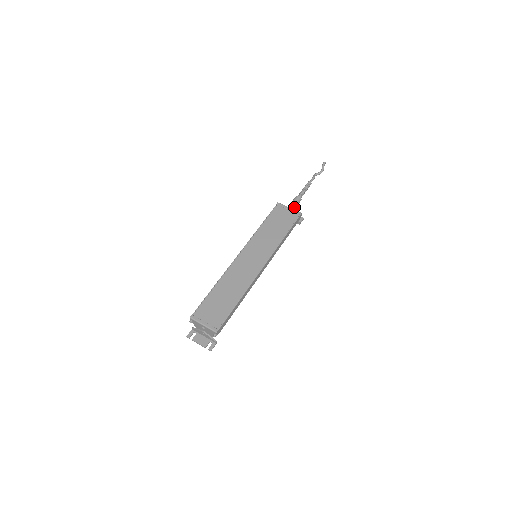
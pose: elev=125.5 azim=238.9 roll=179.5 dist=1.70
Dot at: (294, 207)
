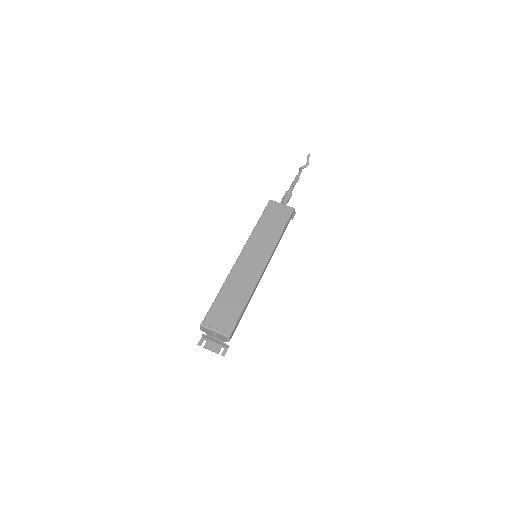
Dot at: (286, 203)
